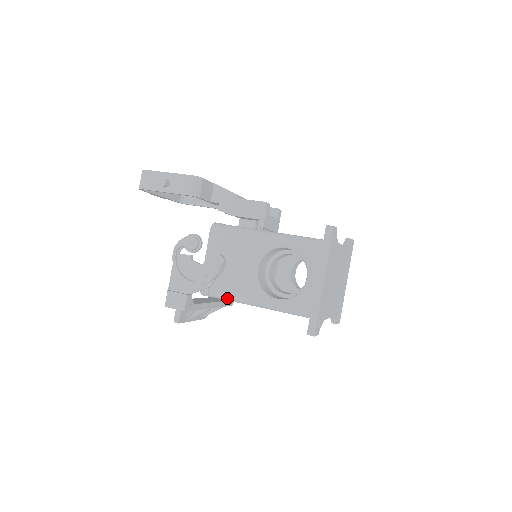
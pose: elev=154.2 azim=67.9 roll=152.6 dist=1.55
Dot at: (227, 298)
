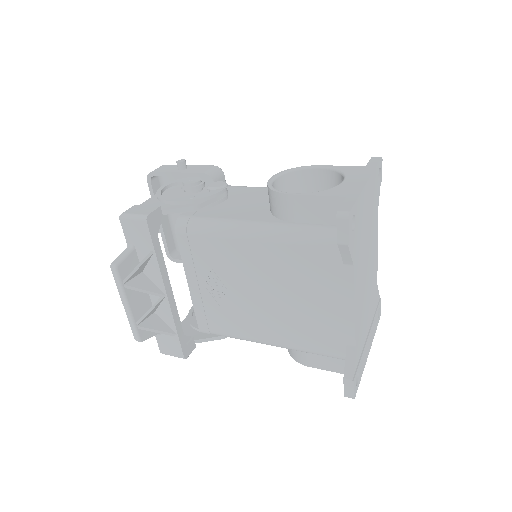
Dot at: (213, 227)
